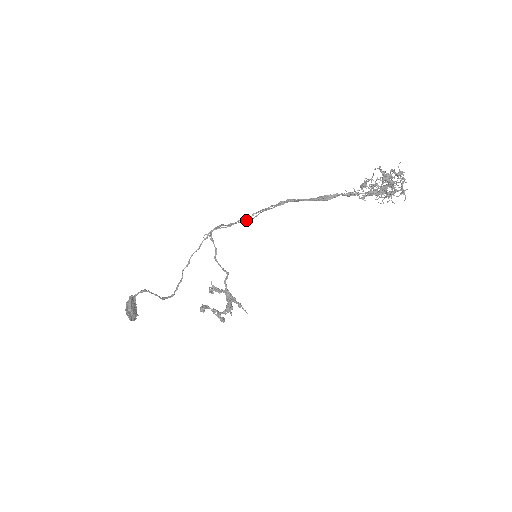
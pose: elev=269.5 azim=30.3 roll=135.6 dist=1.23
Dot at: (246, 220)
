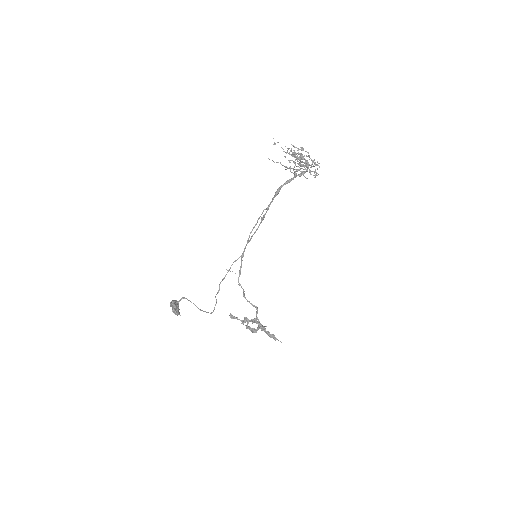
Dot at: (247, 241)
